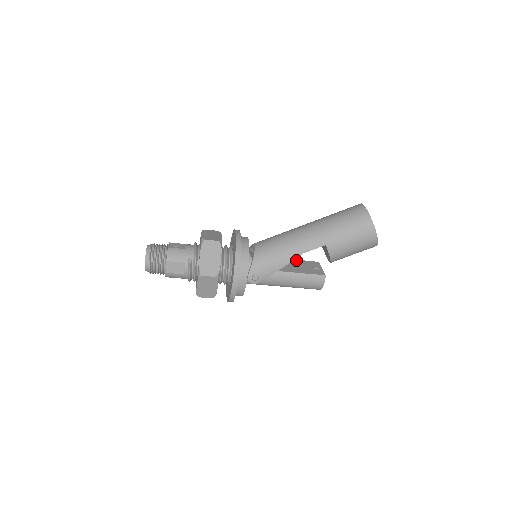
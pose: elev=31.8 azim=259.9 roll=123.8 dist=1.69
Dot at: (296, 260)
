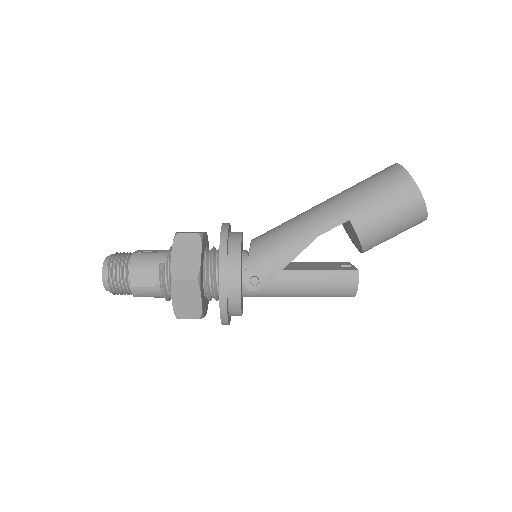
Dot at: (316, 262)
